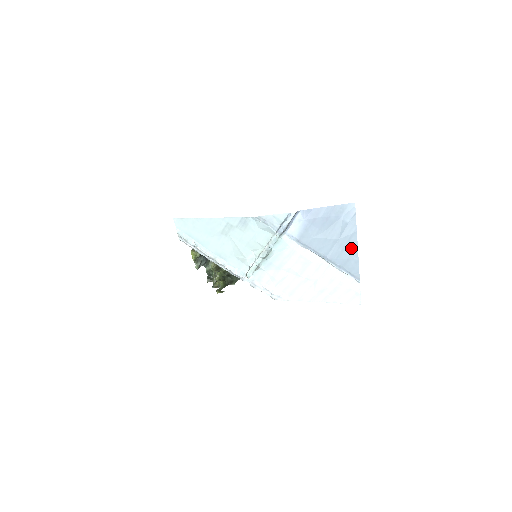
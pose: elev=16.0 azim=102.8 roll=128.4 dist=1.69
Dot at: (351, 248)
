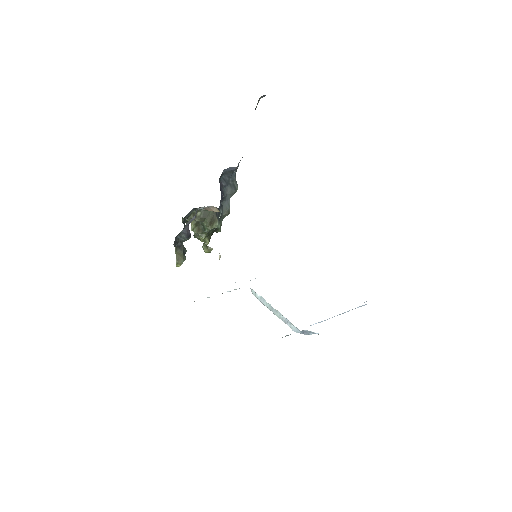
Dot at: occluded
